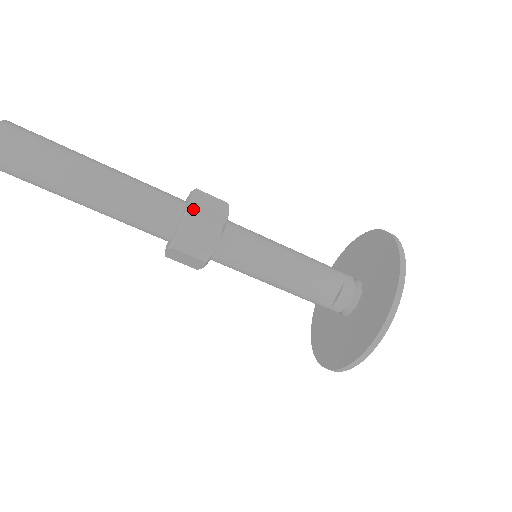
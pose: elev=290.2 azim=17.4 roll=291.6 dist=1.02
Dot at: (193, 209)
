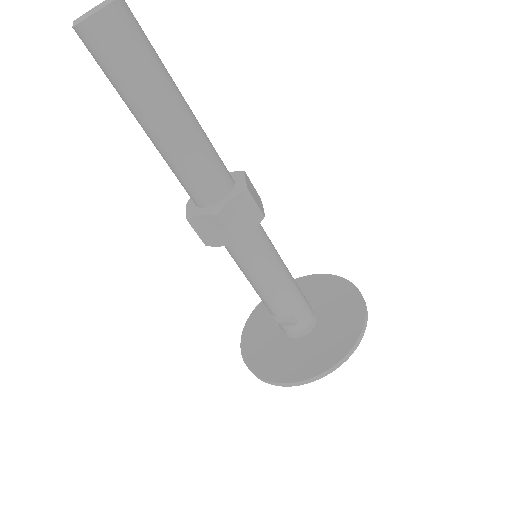
Dot at: (223, 213)
